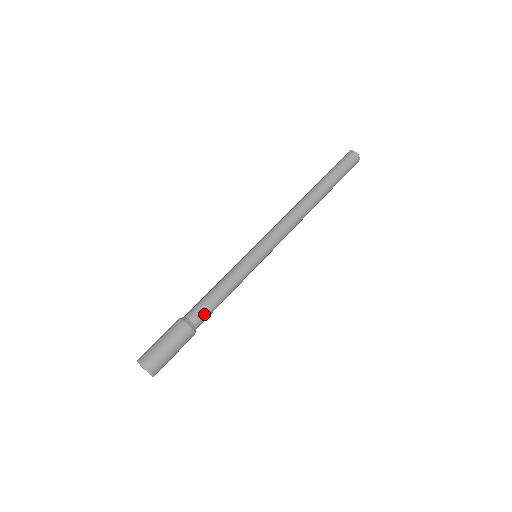
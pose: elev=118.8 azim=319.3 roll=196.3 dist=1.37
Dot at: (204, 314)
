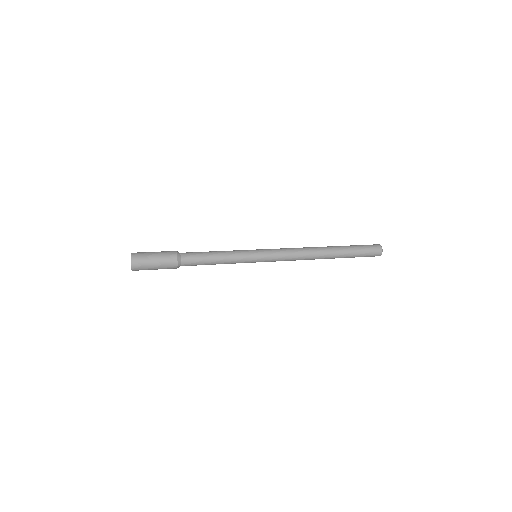
Dot at: (192, 257)
